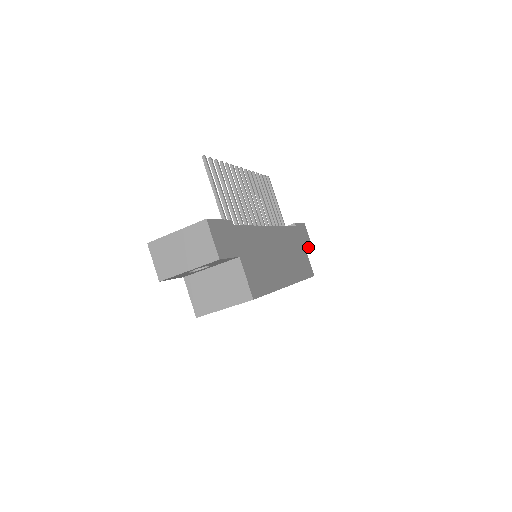
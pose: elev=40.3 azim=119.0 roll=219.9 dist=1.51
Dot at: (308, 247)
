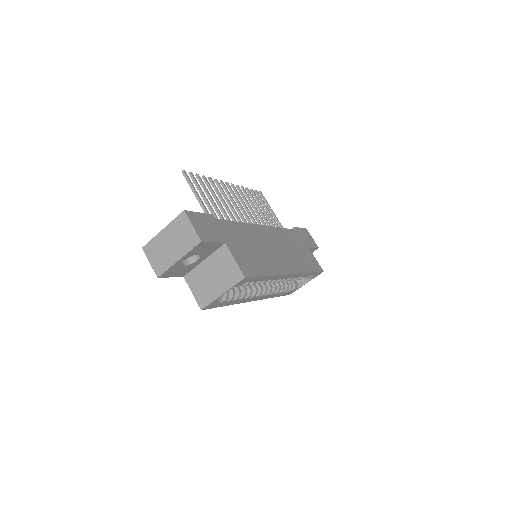
Dot at: (314, 249)
